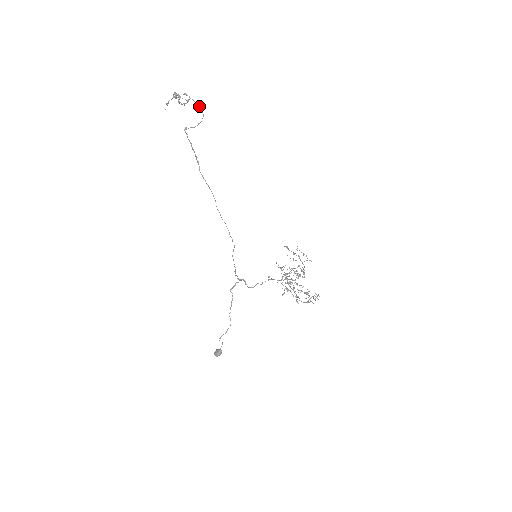
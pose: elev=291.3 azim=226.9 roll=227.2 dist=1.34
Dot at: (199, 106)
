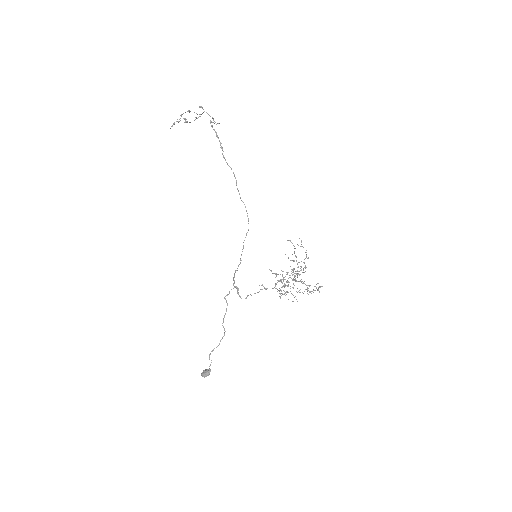
Dot at: occluded
